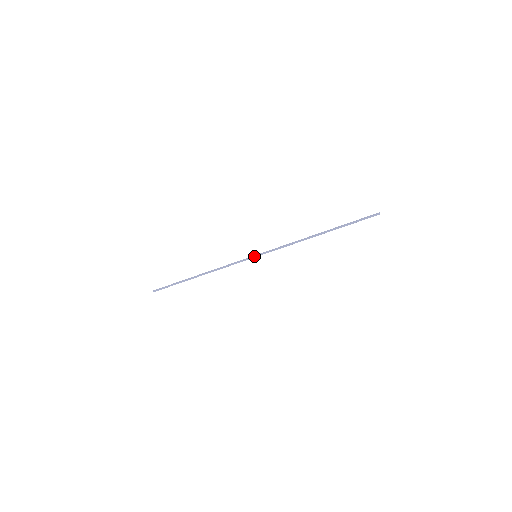
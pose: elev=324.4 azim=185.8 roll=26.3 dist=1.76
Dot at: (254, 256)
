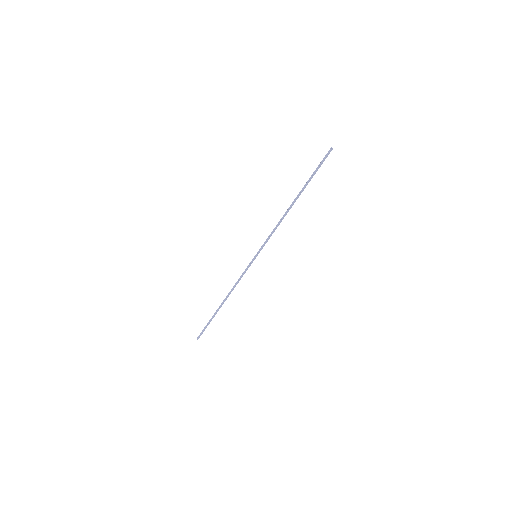
Dot at: (254, 256)
